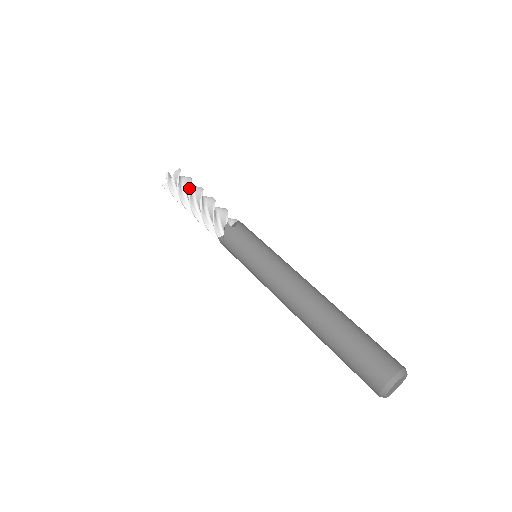
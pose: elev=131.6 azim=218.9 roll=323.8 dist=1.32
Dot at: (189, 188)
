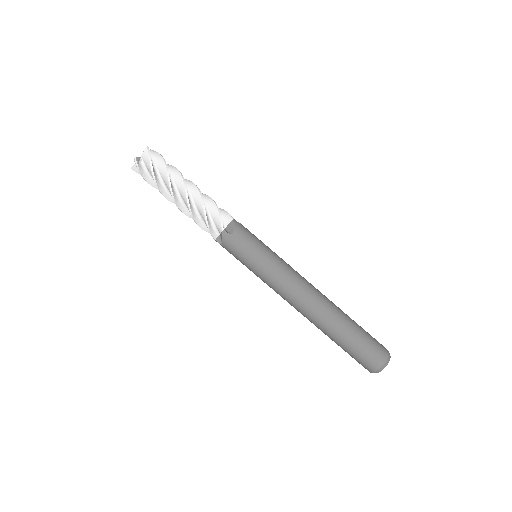
Dot at: (169, 183)
